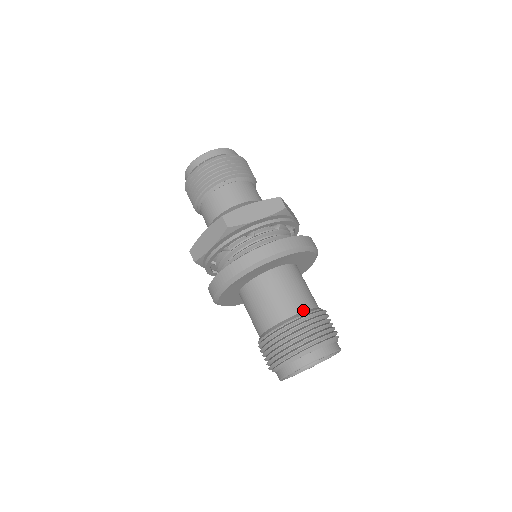
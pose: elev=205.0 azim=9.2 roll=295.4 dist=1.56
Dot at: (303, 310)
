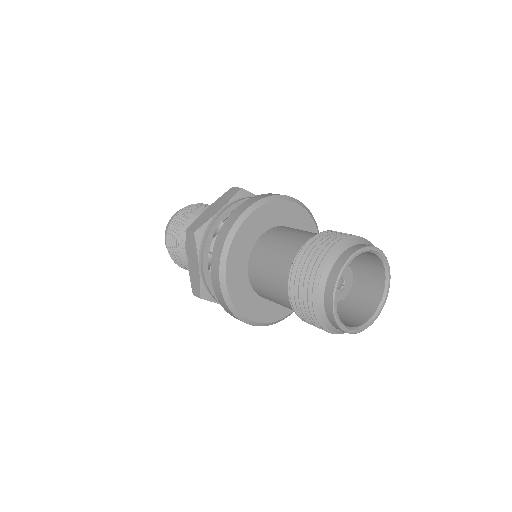
Dot at: occluded
